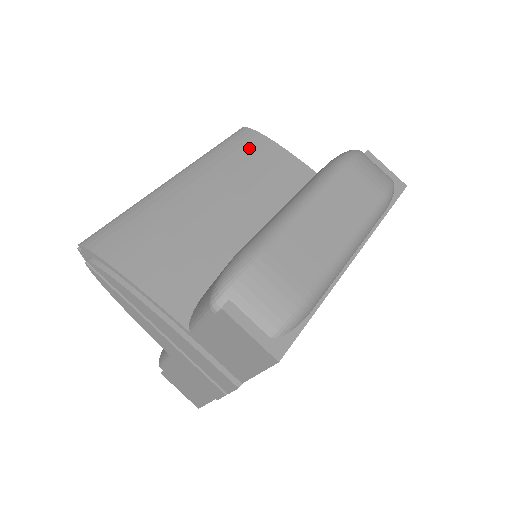
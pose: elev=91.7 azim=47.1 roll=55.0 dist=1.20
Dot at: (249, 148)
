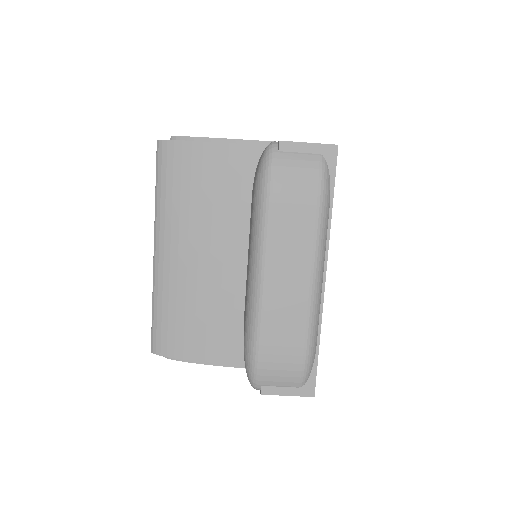
Dot at: (180, 172)
